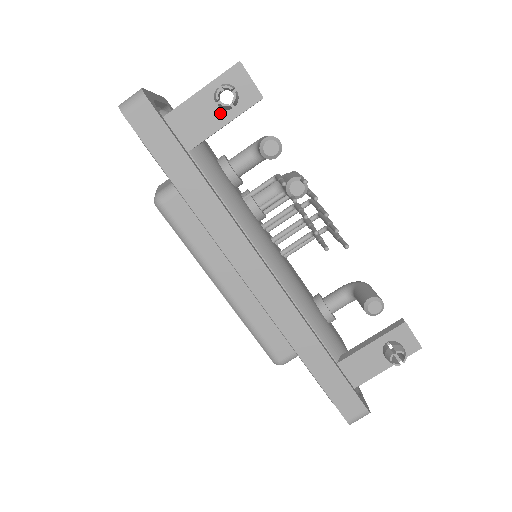
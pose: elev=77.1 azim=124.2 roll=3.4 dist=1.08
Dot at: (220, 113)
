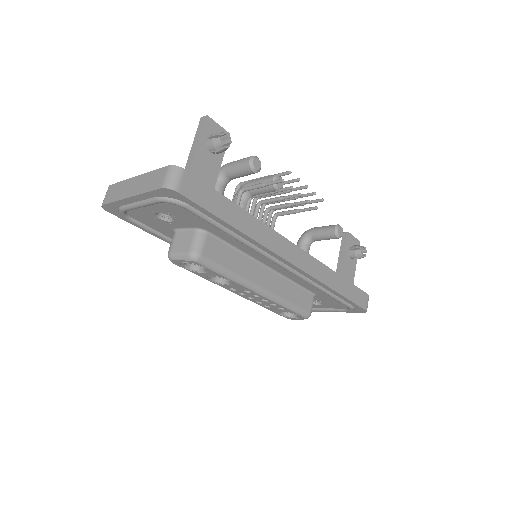
Dot at: (214, 158)
